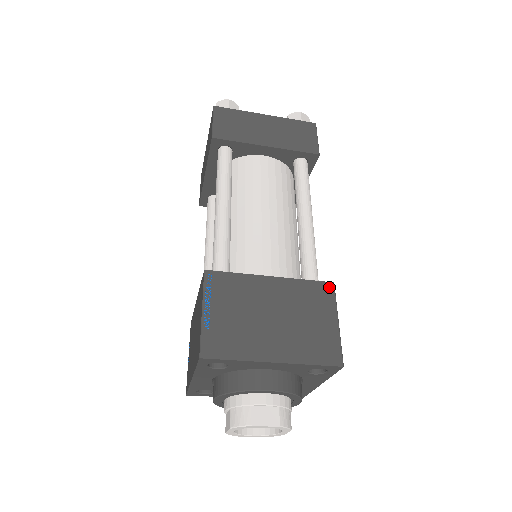
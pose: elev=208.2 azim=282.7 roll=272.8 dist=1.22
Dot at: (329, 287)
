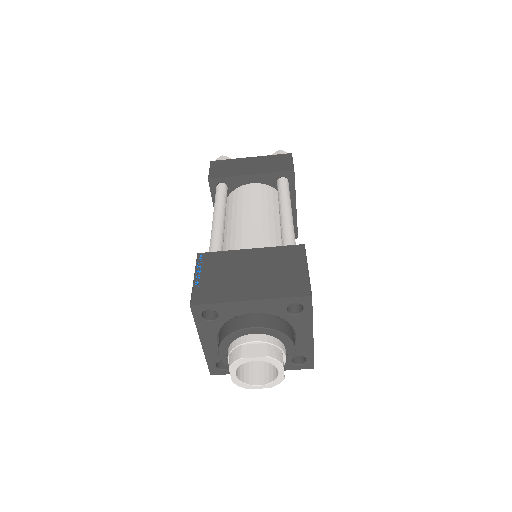
Dot at: (300, 248)
